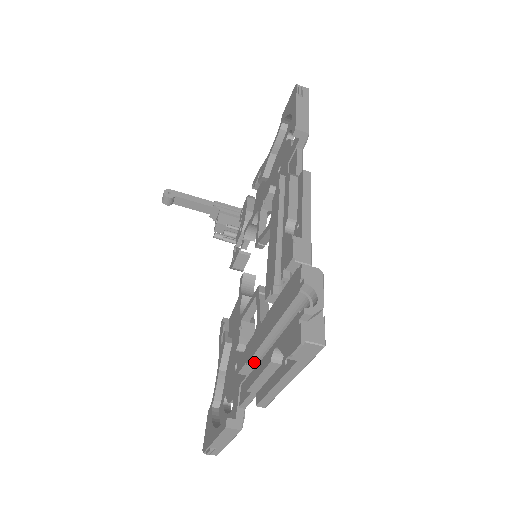
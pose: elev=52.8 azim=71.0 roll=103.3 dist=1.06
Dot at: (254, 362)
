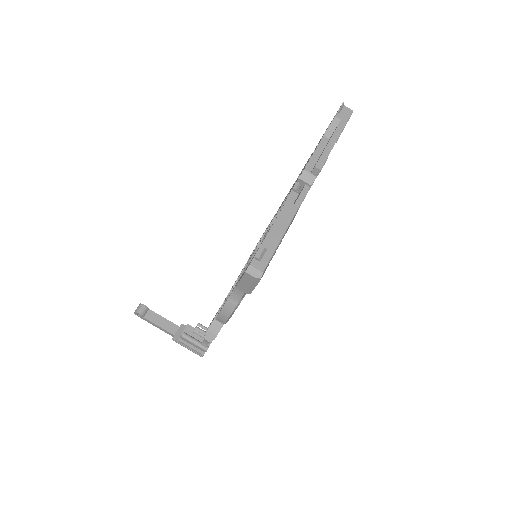
Dot at: occluded
